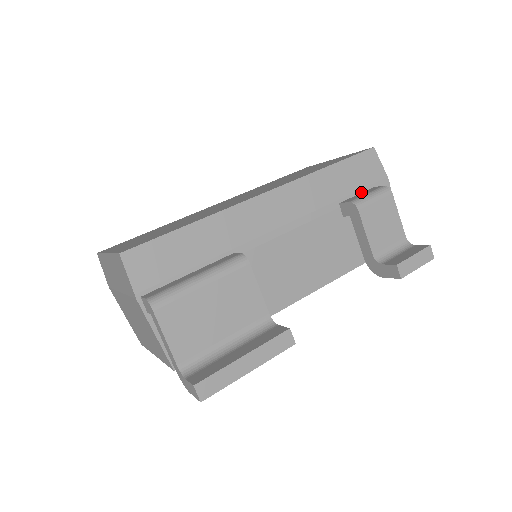
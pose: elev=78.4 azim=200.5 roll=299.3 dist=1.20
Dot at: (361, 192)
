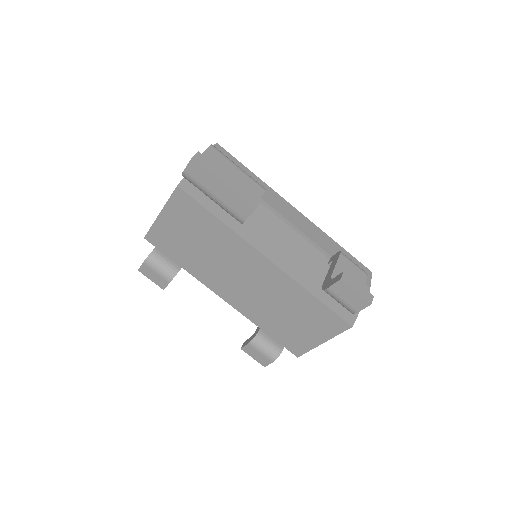
Dot at: occluded
